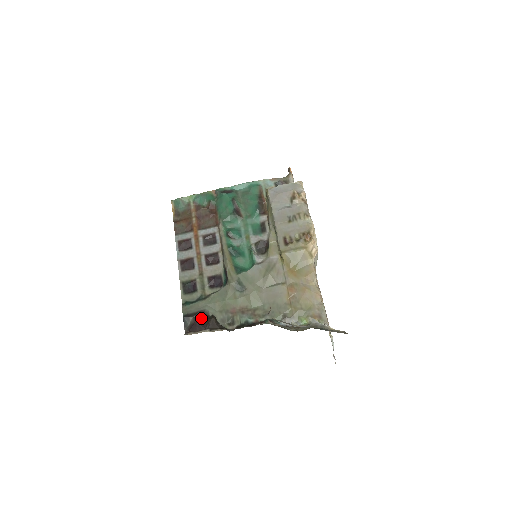
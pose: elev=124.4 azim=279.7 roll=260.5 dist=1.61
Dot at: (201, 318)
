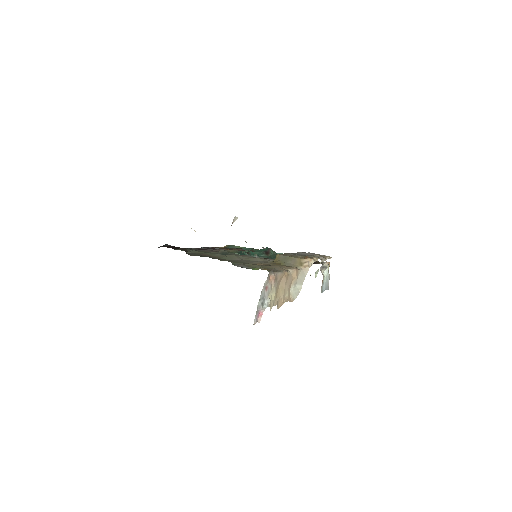
Dot at: occluded
